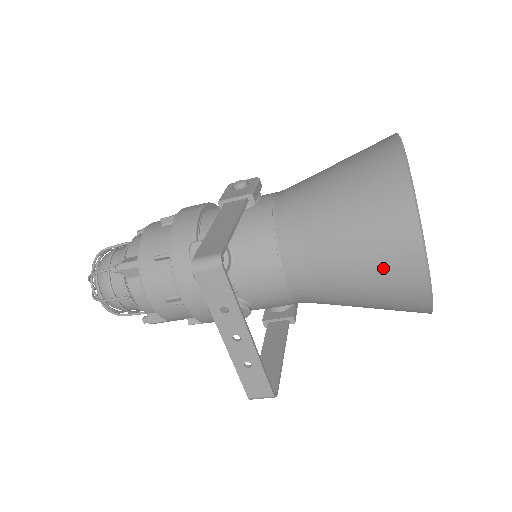
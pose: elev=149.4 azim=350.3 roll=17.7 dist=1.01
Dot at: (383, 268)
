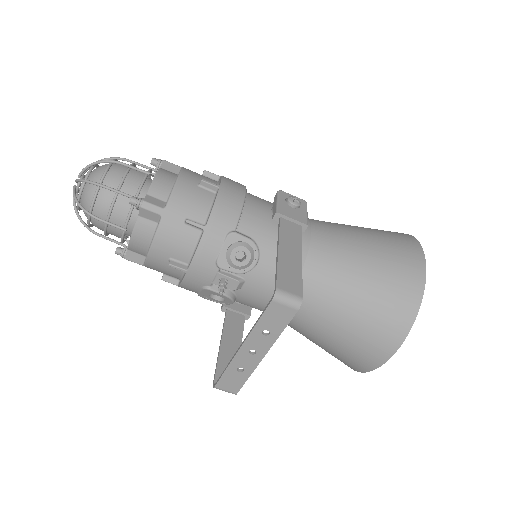
Dot at: (364, 340)
